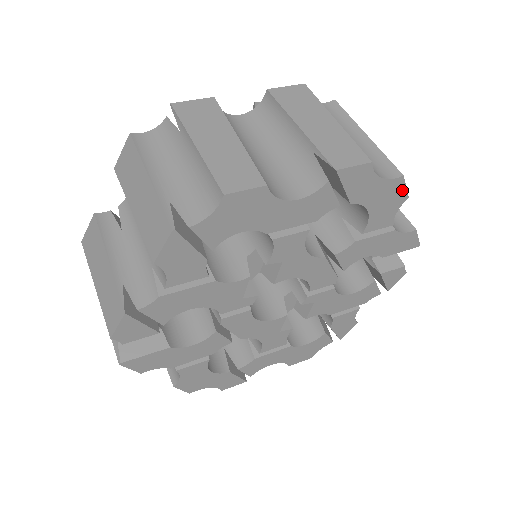
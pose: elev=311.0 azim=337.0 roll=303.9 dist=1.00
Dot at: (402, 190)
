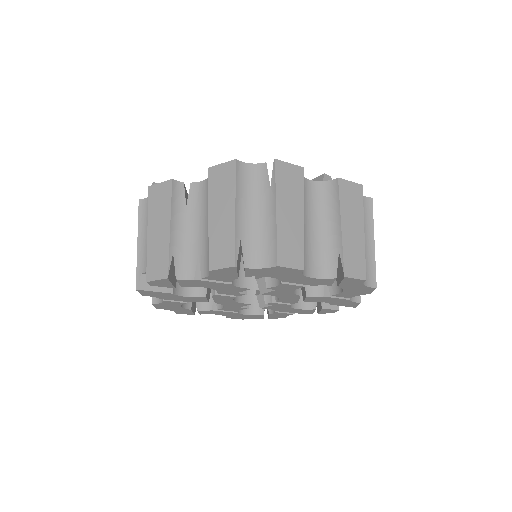
Dot at: (370, 291)
